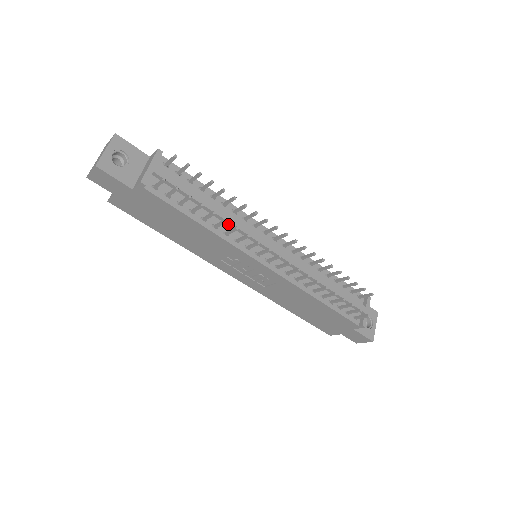
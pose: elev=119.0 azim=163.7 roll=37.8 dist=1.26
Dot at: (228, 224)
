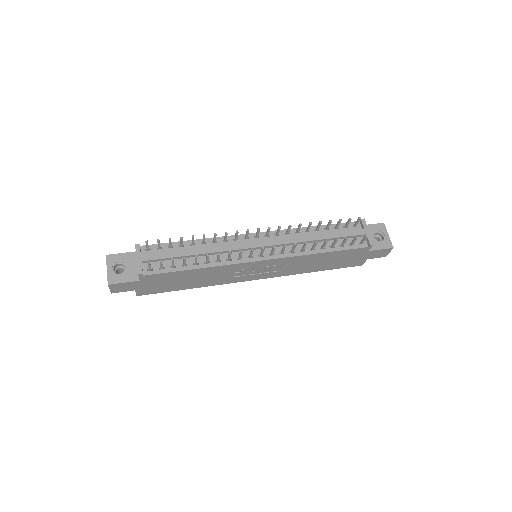
Dot at: (215, 254)
